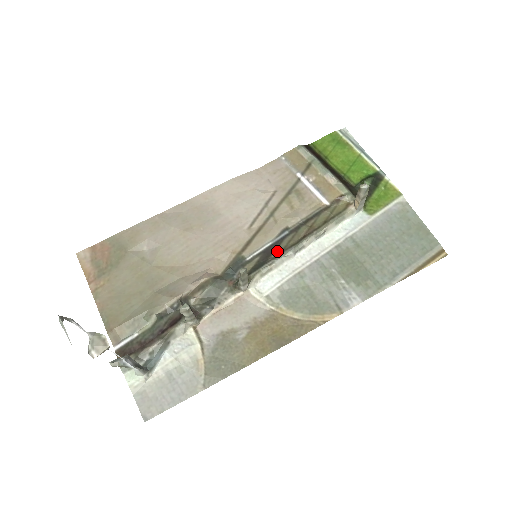
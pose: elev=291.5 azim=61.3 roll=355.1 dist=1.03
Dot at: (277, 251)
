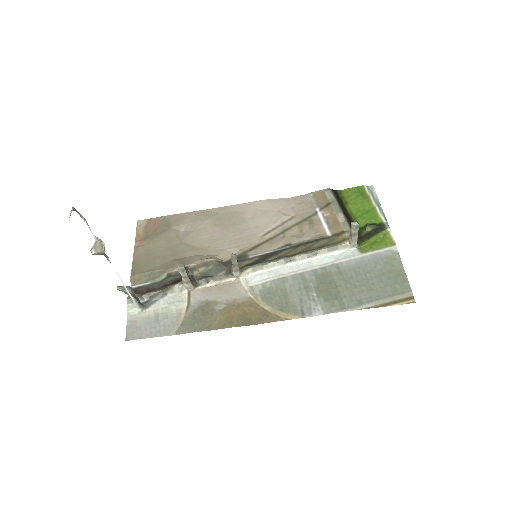
Dot at: (273, 257)
